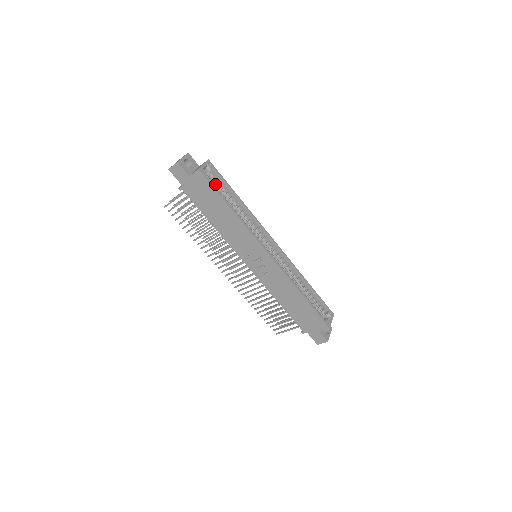
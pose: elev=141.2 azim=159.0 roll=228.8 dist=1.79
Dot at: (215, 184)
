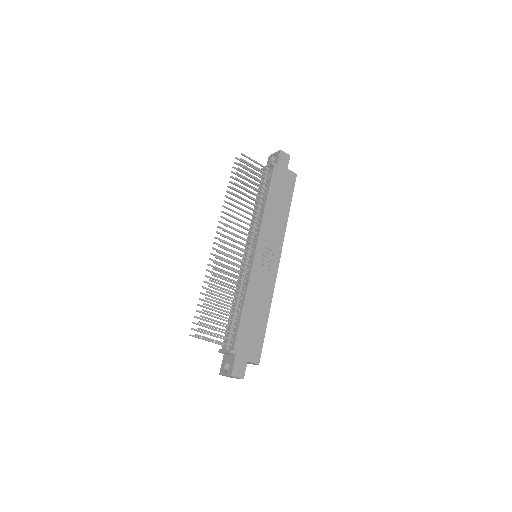
Dot at: occluded
